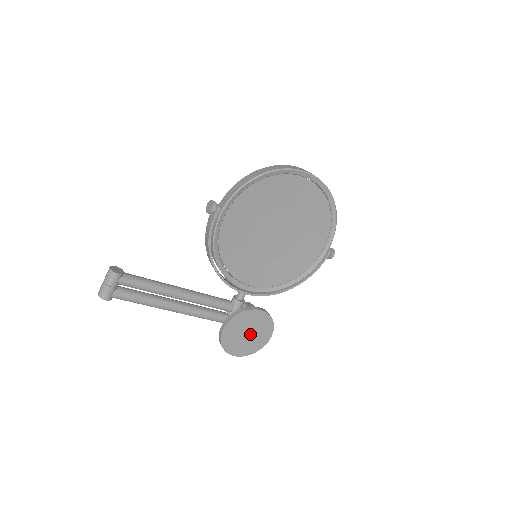
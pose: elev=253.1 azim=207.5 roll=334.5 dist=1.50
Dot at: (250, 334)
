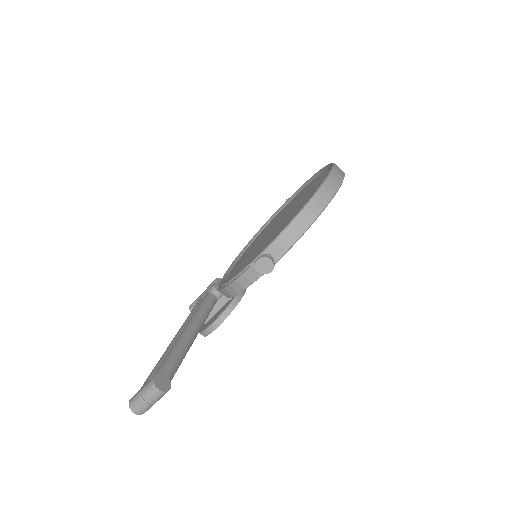
Dot at: occluded
